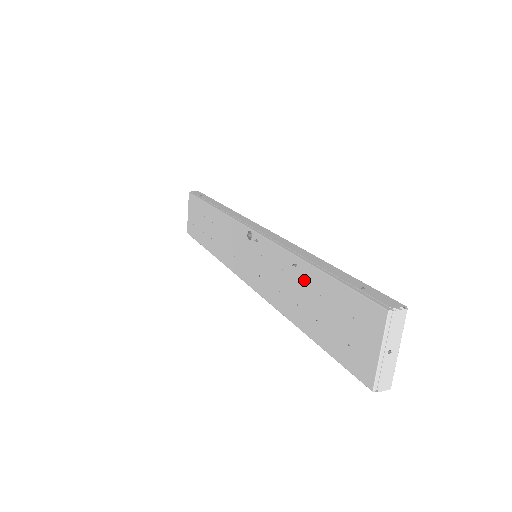
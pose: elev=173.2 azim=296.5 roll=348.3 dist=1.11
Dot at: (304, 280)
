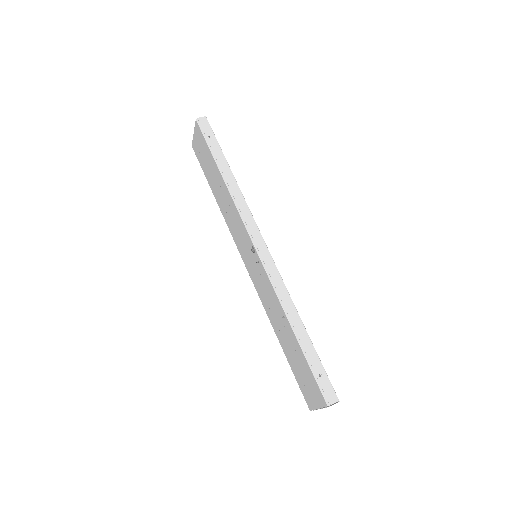
Dot at: (287, 330)
